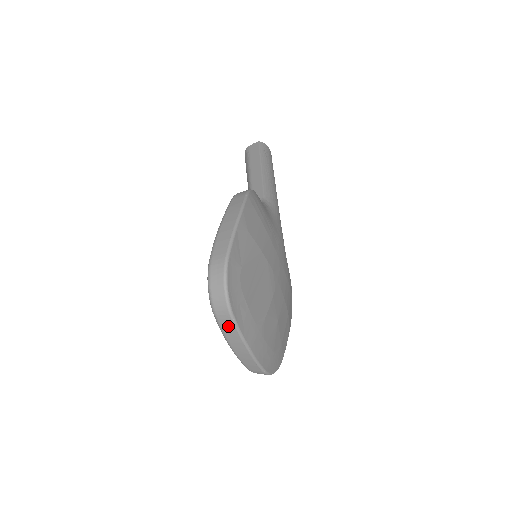
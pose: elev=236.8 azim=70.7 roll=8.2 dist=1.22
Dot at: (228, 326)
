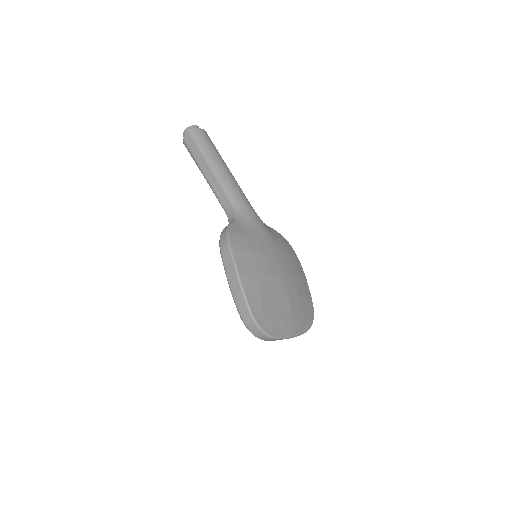
Dot at: occluded
